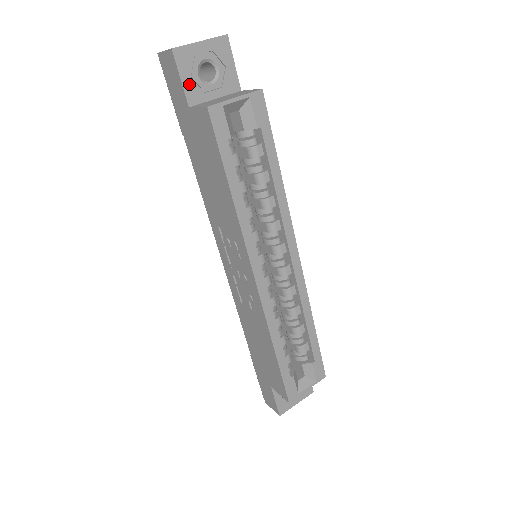
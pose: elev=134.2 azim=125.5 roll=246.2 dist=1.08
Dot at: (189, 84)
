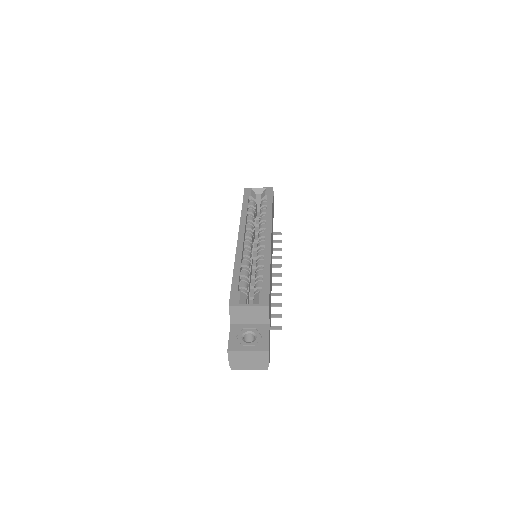
Dot at: occluded
